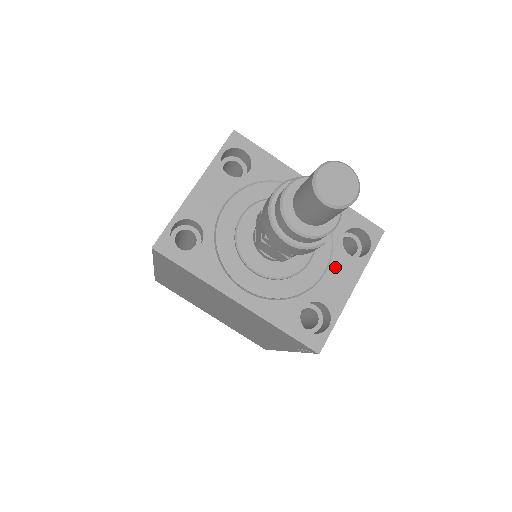
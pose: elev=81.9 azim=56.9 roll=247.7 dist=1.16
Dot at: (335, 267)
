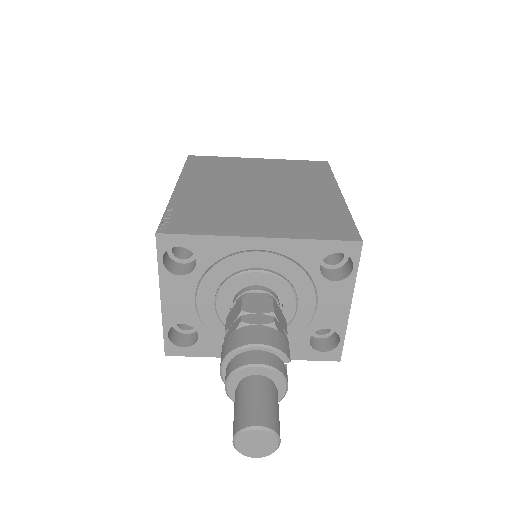
Dot at: (324, 298)
